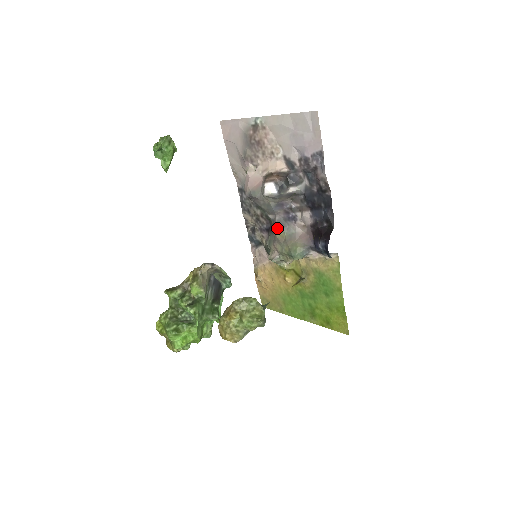
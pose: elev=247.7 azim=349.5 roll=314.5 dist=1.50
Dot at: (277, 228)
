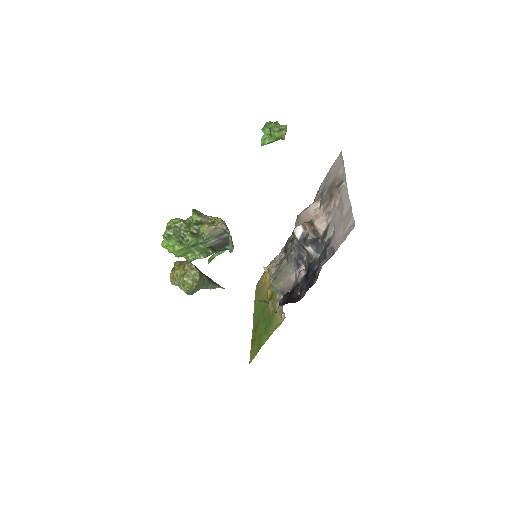
Dot at: (287, 257)
